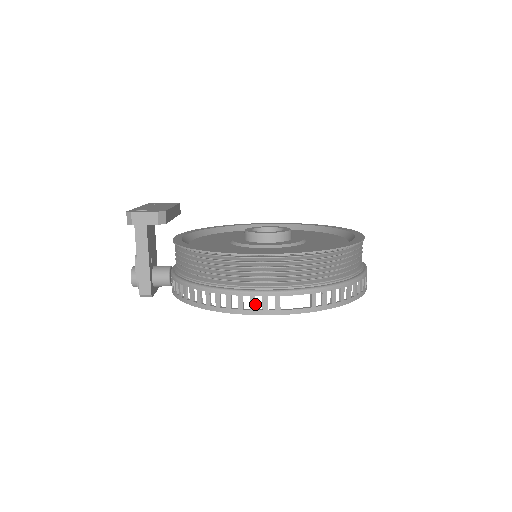
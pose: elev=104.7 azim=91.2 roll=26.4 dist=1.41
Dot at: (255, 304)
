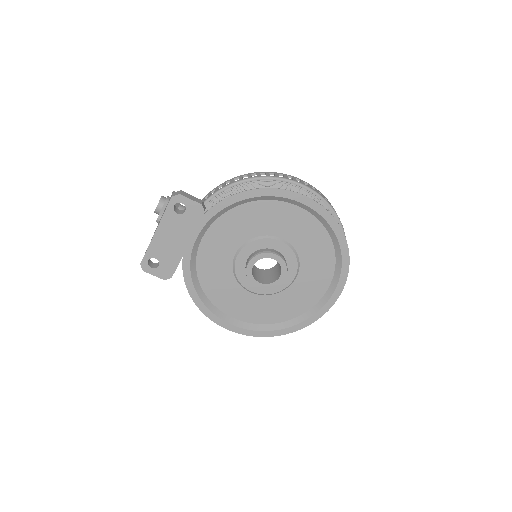
Dot at: occluded
